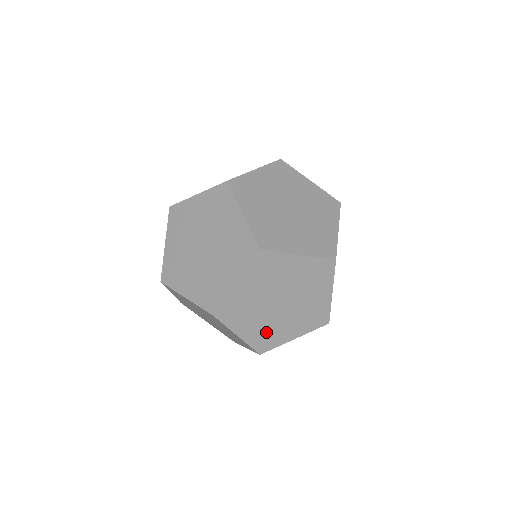
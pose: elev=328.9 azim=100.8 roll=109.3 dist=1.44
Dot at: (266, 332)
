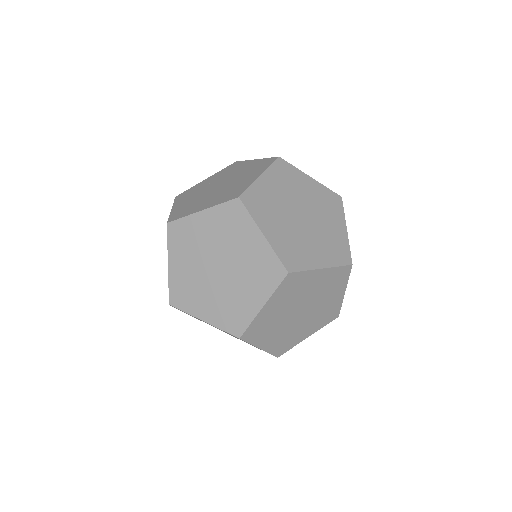
Dot at: (189, 286)
